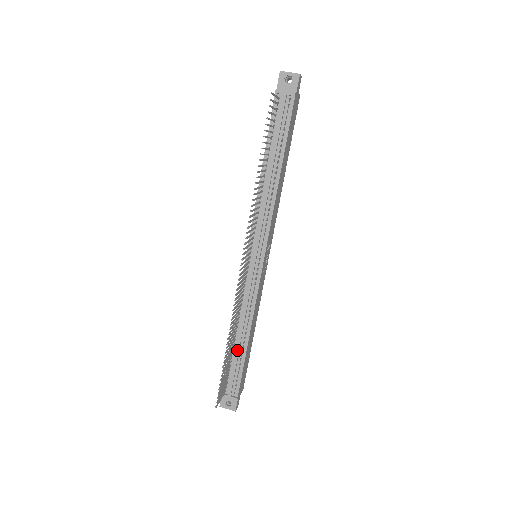
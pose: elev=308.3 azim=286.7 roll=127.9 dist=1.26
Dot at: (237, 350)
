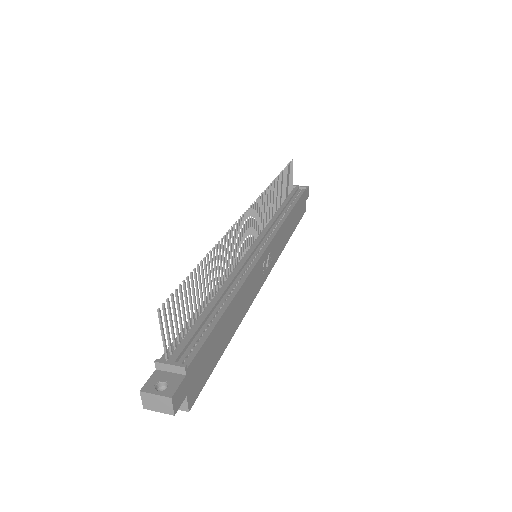
Dot at: (210, 307)
